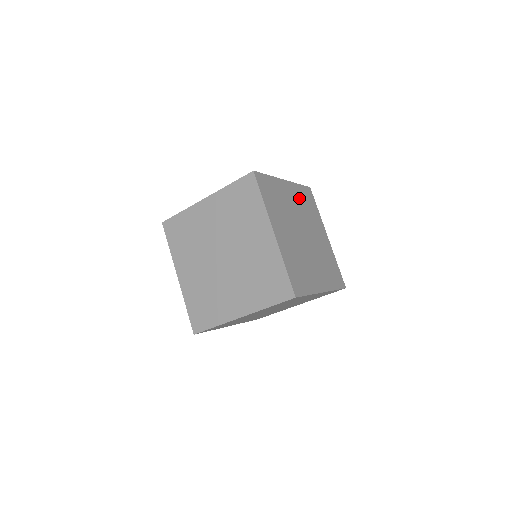
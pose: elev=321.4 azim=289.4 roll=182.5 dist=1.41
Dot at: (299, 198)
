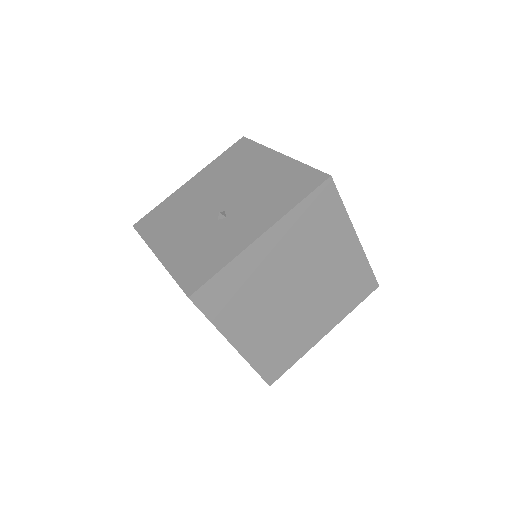
Dot at: (295, 234)
